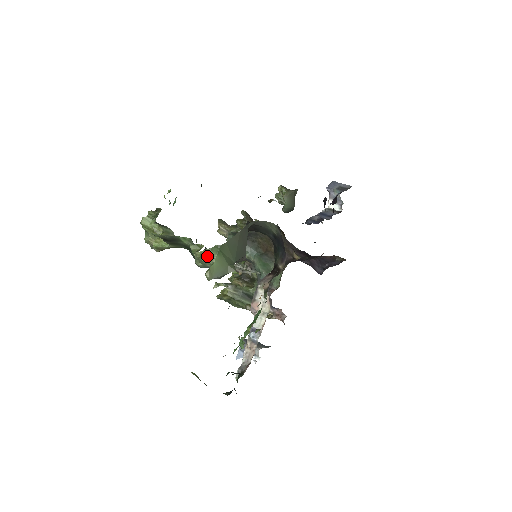
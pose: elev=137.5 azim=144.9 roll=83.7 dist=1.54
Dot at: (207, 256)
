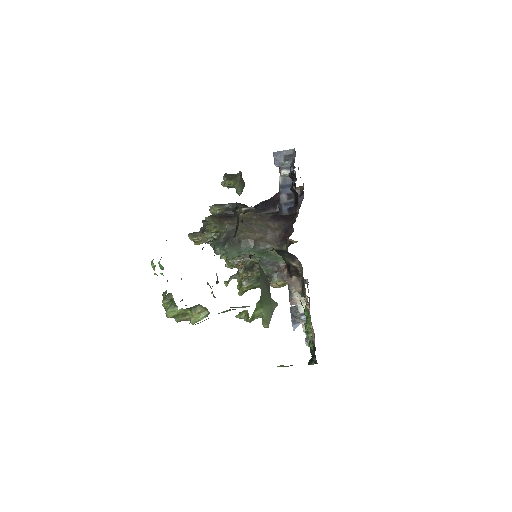
Dot at: (256, 316)
